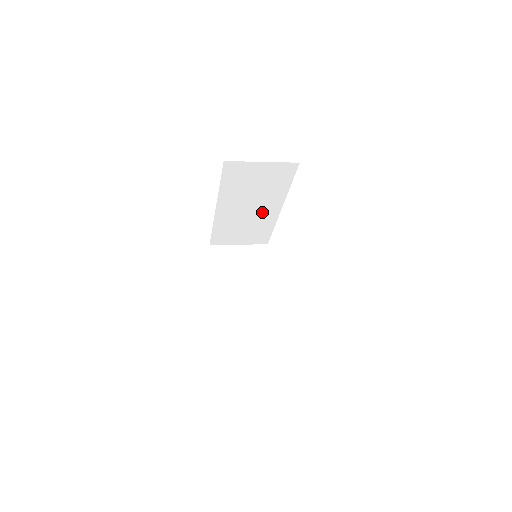
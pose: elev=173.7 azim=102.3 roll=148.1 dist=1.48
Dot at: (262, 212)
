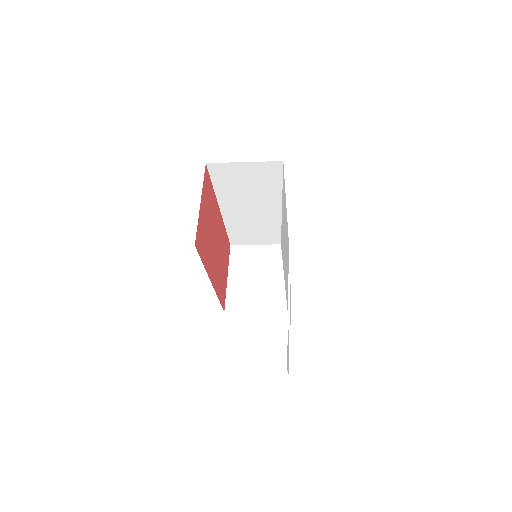
Dot at: (268, 212)
